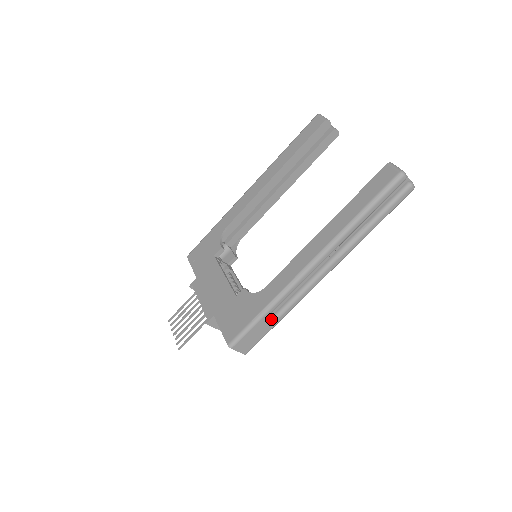
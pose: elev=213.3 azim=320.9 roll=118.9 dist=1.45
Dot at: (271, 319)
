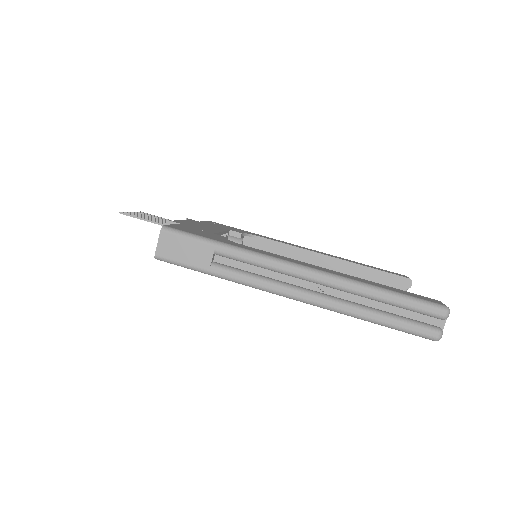
Dot at: (213, 262)
